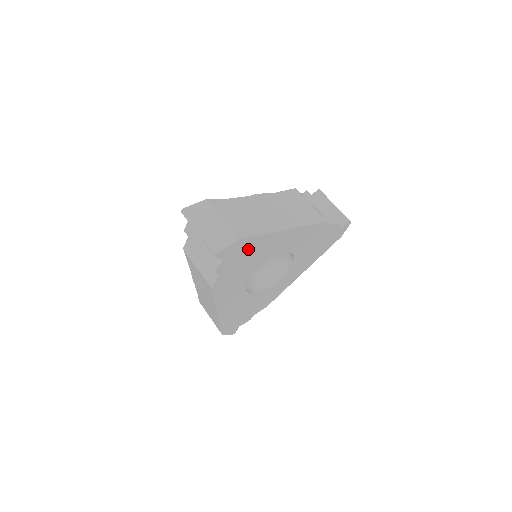
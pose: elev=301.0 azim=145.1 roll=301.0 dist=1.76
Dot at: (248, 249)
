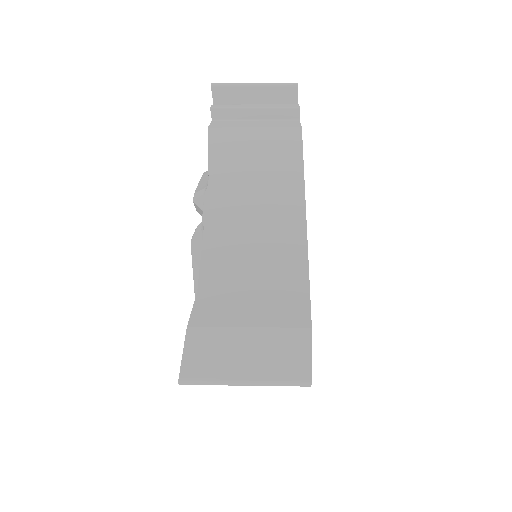
Dot at: occluded
